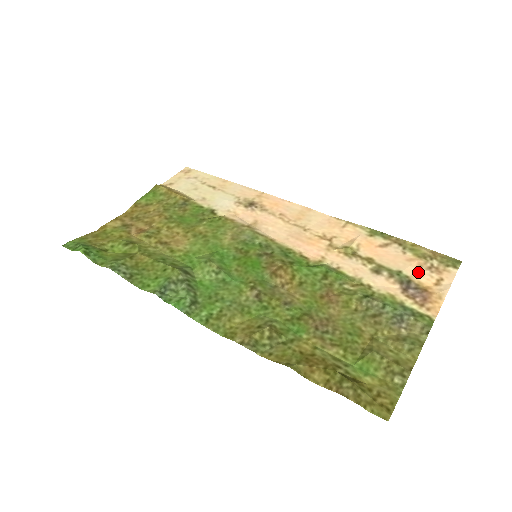
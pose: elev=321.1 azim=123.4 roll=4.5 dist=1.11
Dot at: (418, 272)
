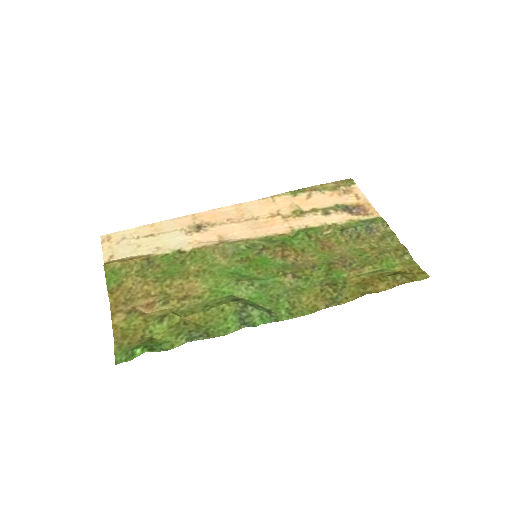
Dot at: (343, 199)
